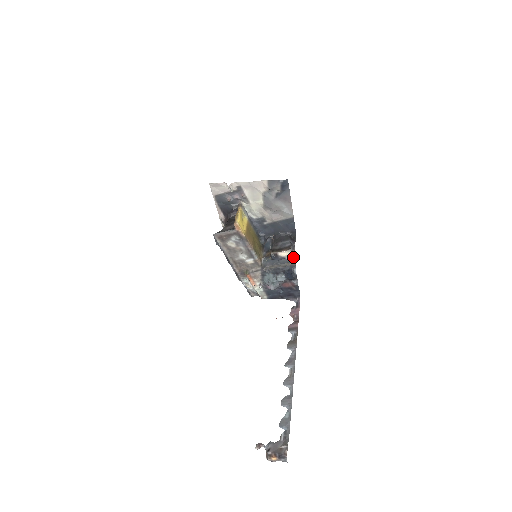
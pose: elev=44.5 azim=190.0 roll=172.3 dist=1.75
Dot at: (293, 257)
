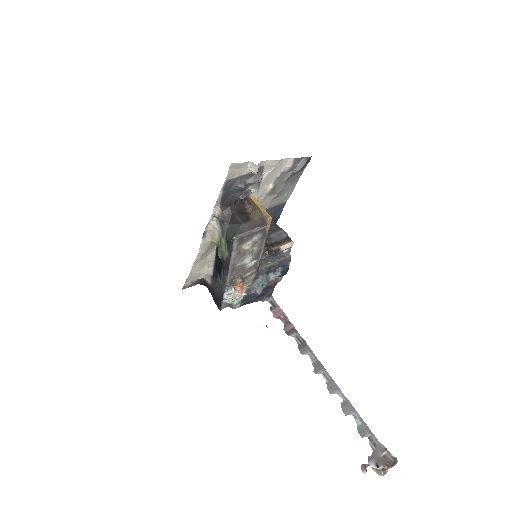
Dot at: (289, 249)
